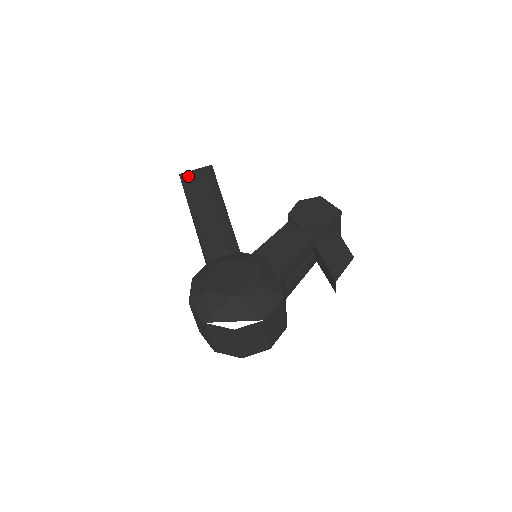
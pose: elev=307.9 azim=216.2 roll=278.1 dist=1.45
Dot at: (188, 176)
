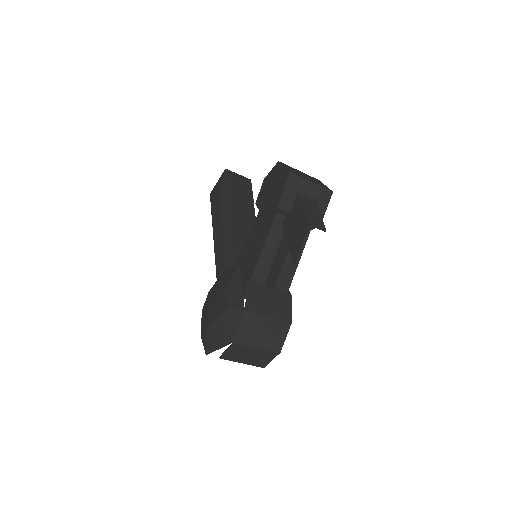
Dot at: (212, 194)
